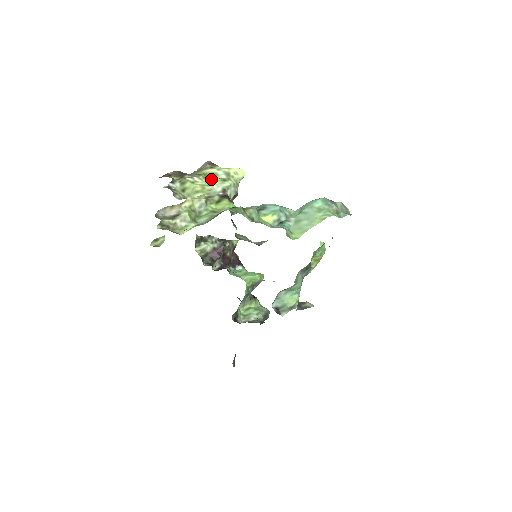
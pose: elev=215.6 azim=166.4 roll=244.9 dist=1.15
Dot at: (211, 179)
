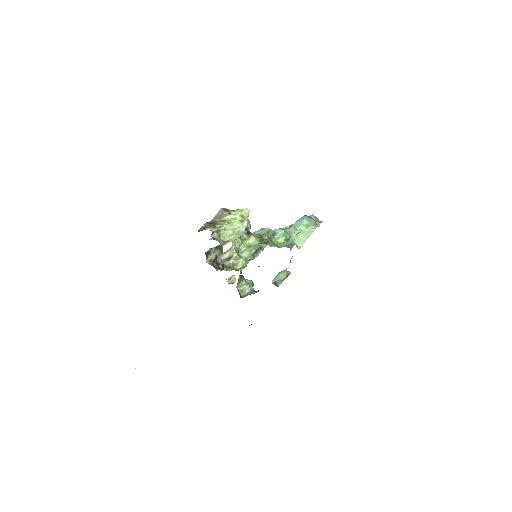
Dot at: (233, 223)
